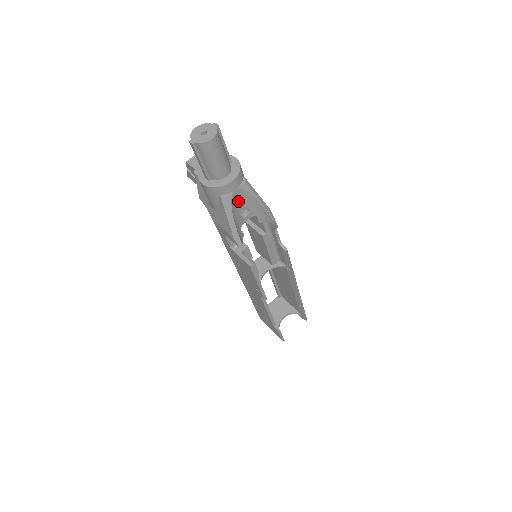
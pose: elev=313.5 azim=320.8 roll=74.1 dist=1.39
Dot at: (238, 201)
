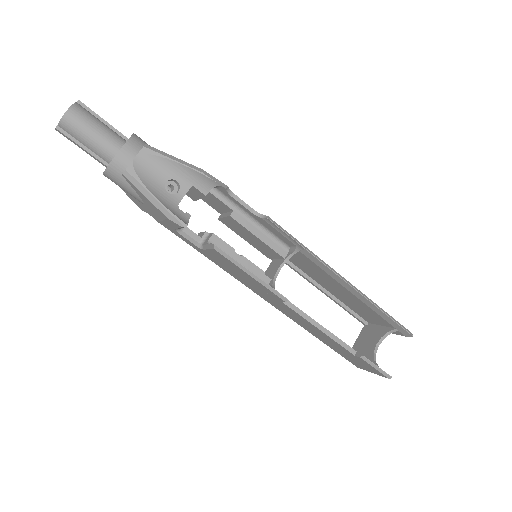
Dot at: (150, 173)
